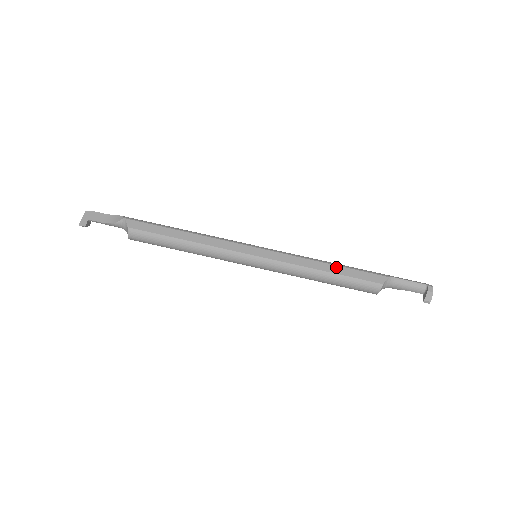
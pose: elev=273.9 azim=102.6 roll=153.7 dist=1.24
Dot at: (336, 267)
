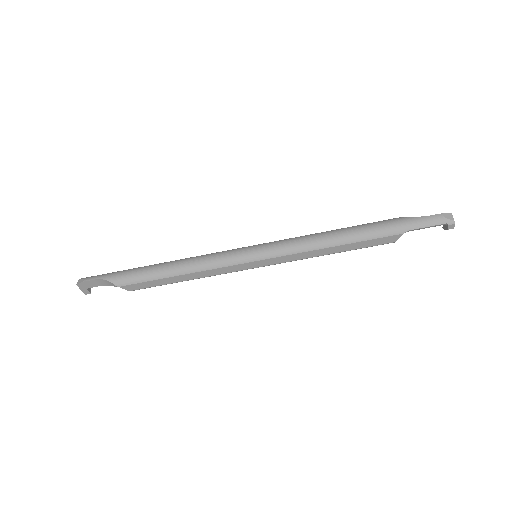
Dot at: (342, 247)
